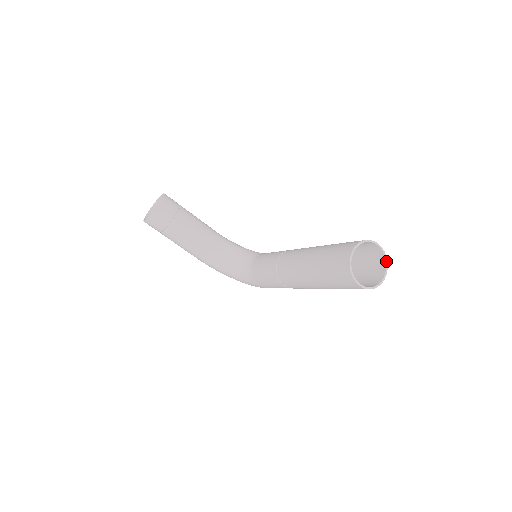
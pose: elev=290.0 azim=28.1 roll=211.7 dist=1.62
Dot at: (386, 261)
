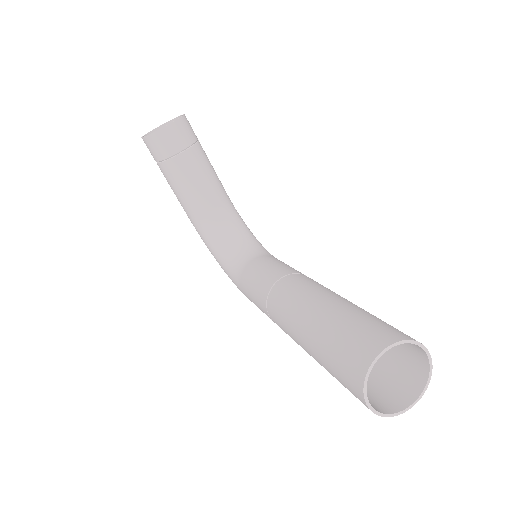
Dot at: (427, 384)
